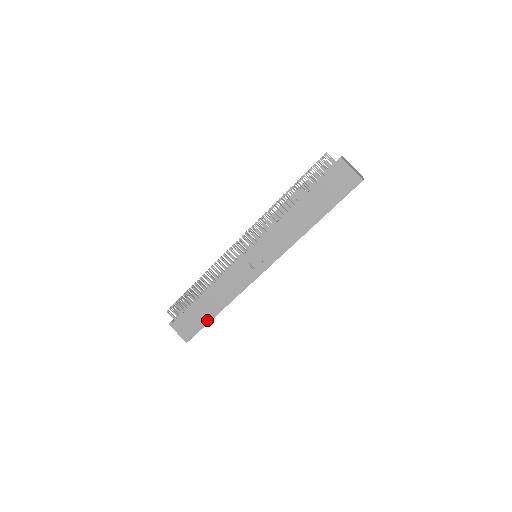
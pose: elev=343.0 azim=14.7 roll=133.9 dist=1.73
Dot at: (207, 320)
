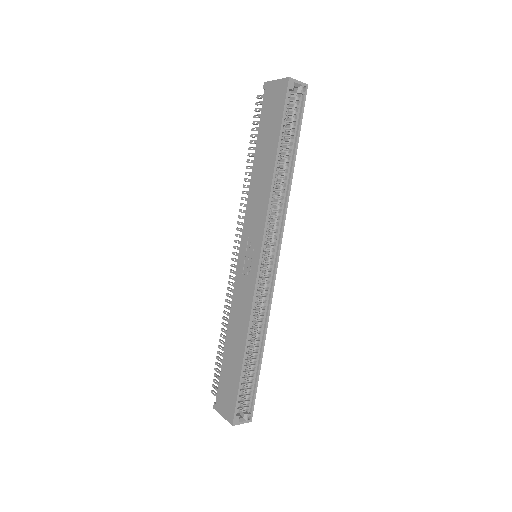
Dot at: (238, 375)
